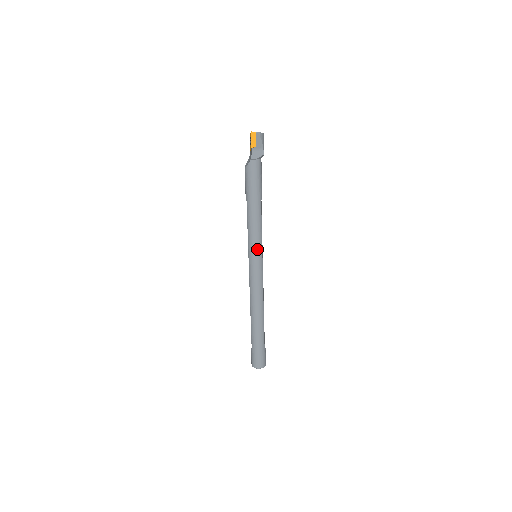
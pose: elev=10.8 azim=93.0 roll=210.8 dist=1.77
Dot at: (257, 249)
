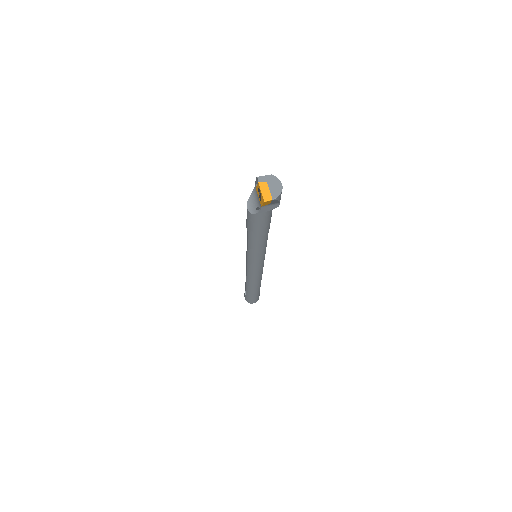
Dot at: (259, 260)
